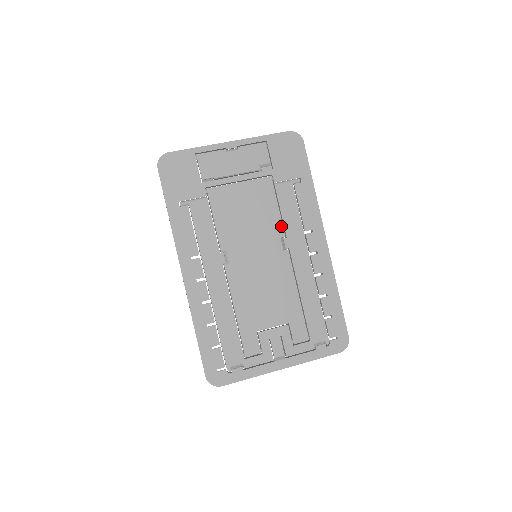
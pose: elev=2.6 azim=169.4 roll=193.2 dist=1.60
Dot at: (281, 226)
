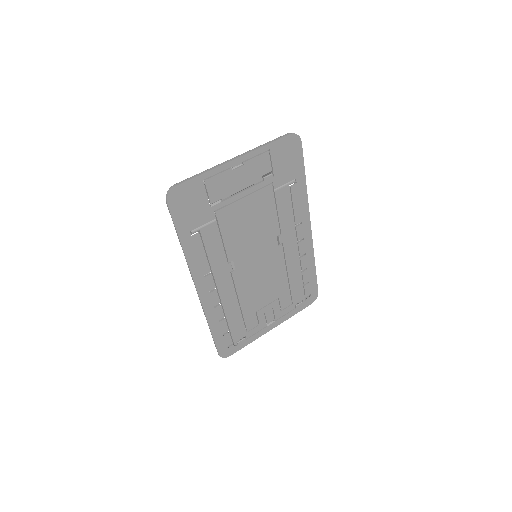
Dot at: (278, 226)
